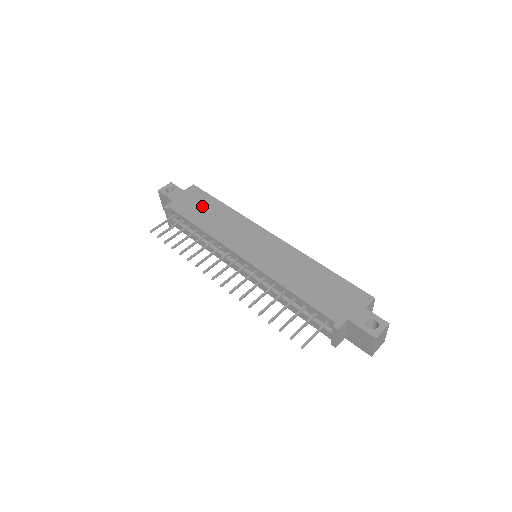
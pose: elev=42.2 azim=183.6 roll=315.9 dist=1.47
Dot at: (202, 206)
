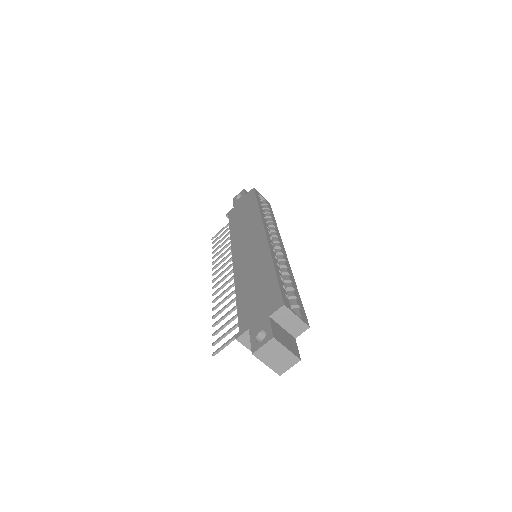
Dot at: (244, 209)
